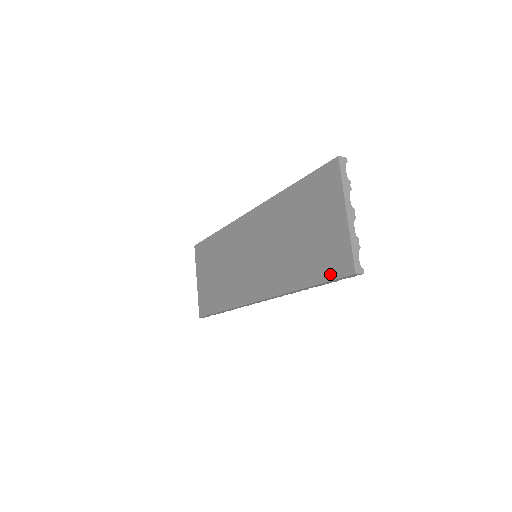
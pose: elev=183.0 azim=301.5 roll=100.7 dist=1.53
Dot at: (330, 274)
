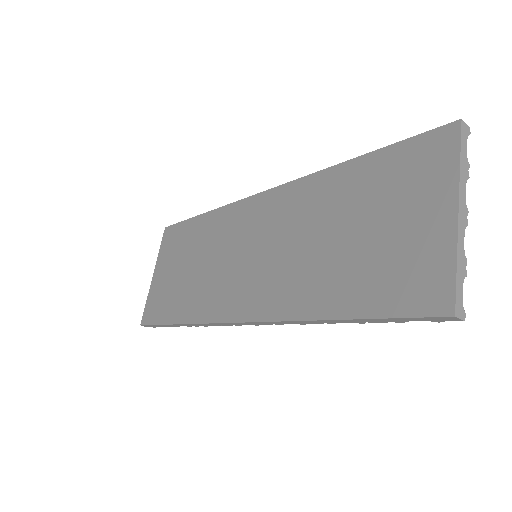
Dot at: (395, 306)
